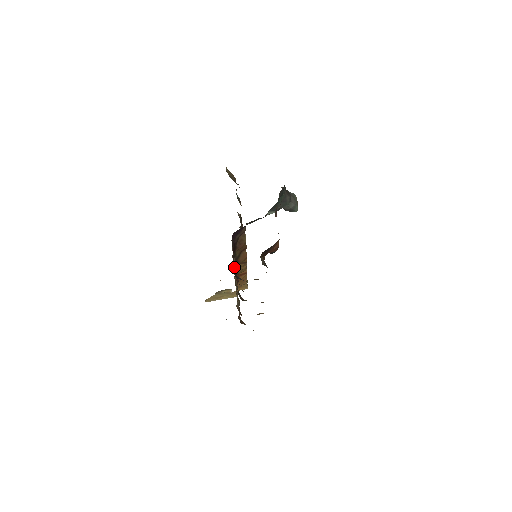
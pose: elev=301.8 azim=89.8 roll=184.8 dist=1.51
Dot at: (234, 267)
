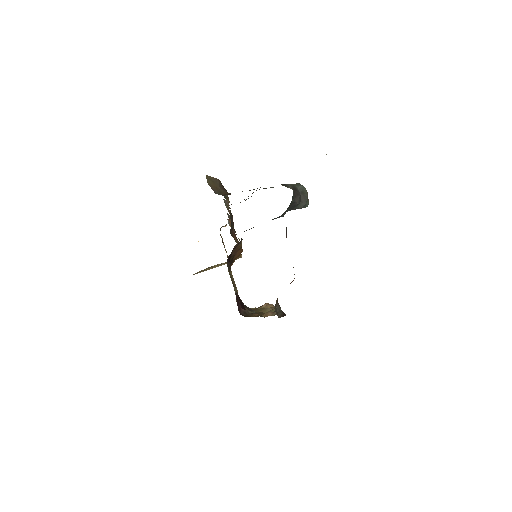
Dot at: occluded
